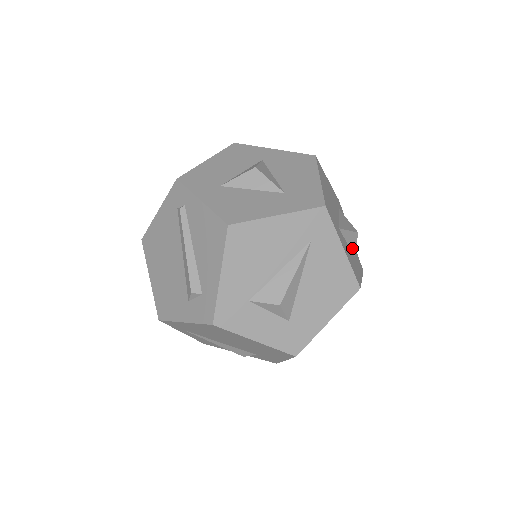
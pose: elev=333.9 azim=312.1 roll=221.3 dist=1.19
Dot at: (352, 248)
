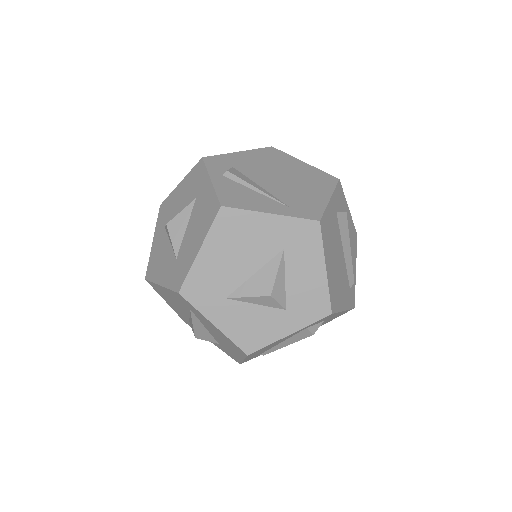
Dot at: (273, 305)
